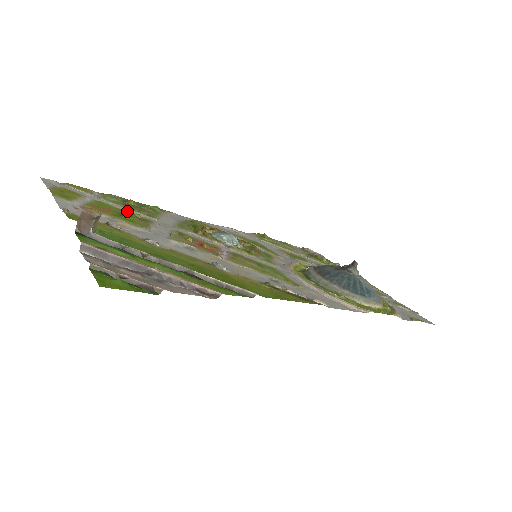
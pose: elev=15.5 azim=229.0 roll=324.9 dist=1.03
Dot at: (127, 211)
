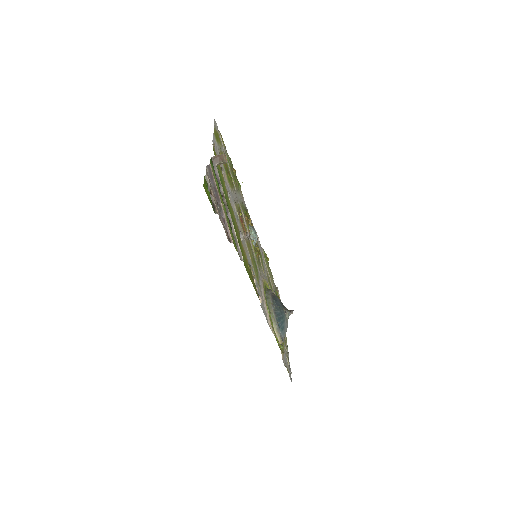
Dot at: (230, 173)
